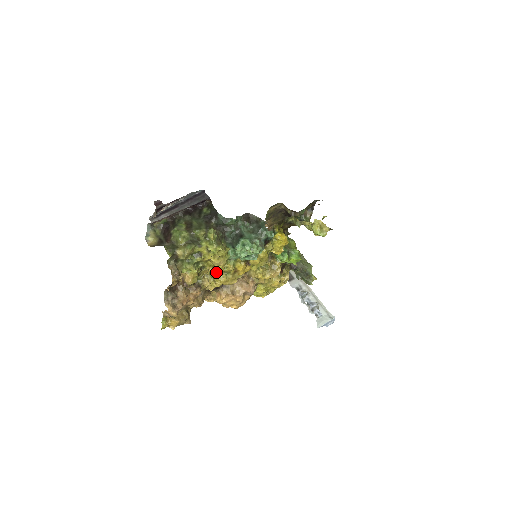
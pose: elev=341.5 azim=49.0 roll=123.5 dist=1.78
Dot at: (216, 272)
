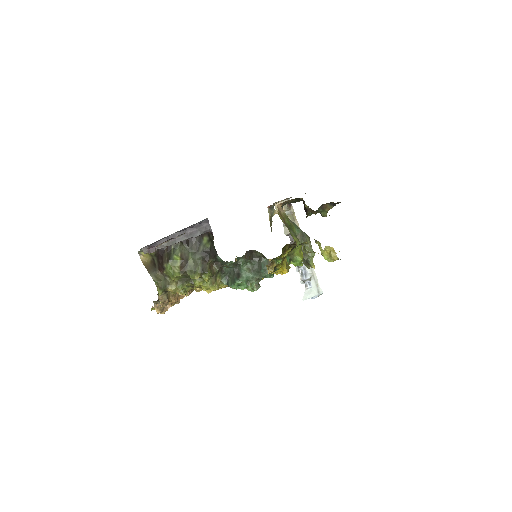
Dot at: occluded
